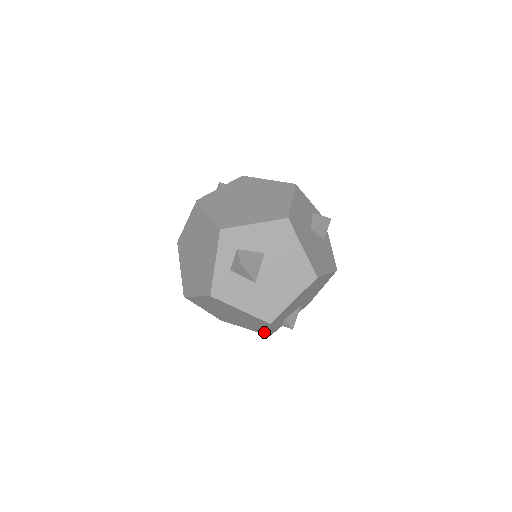
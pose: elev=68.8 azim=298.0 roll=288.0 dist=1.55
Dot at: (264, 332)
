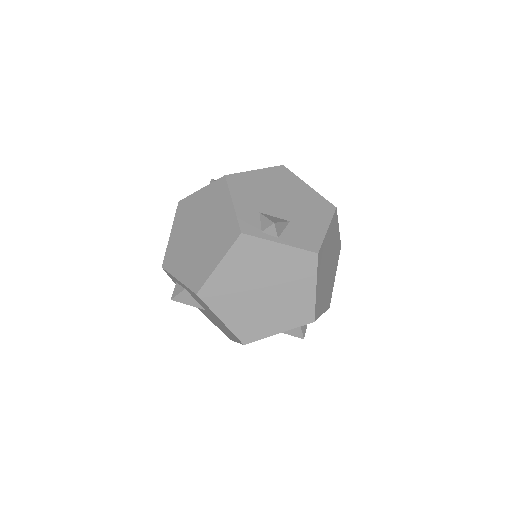
Dot at: (233, 228)
